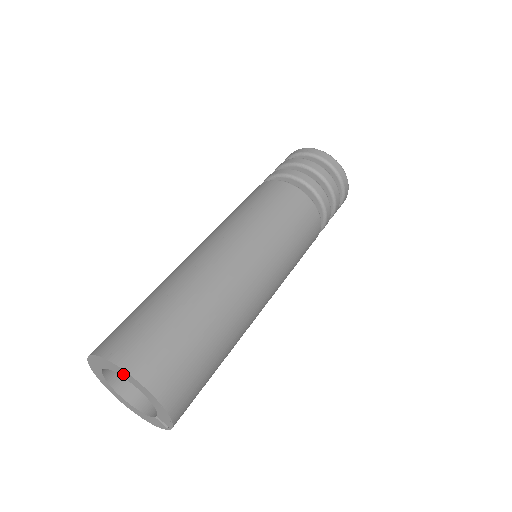
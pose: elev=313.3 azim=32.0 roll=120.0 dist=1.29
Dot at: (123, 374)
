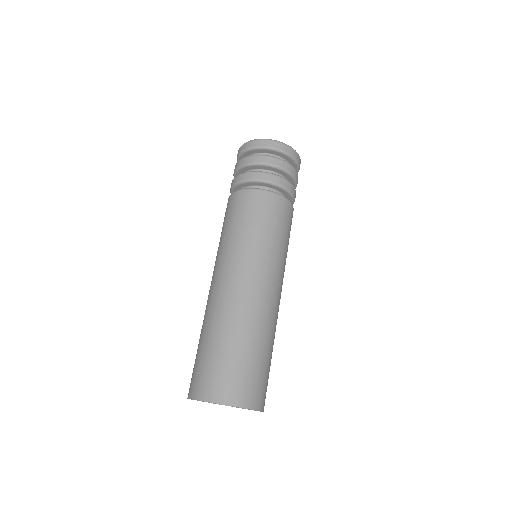
Dot at: occluded
